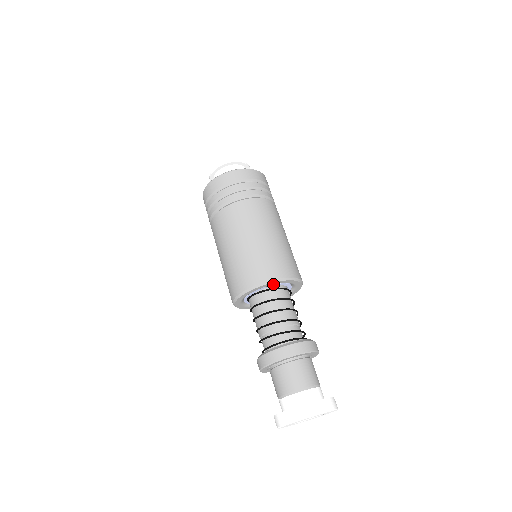
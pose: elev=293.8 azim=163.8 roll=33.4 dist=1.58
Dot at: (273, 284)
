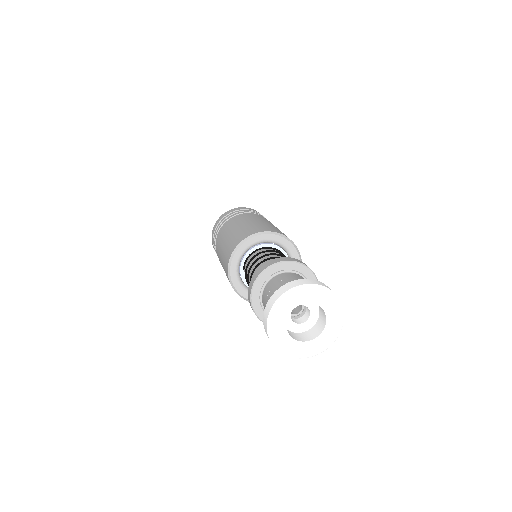
Dot at: (285, 245)
